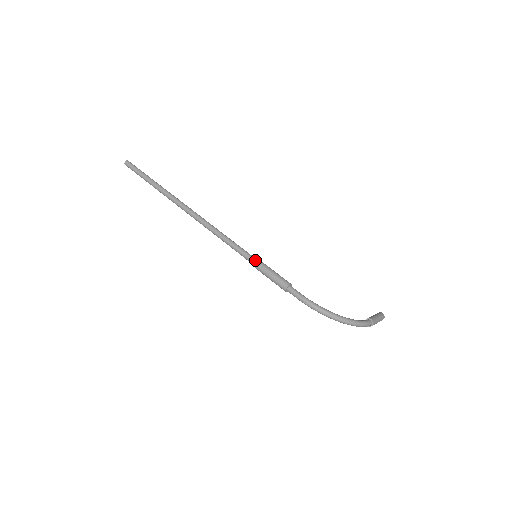
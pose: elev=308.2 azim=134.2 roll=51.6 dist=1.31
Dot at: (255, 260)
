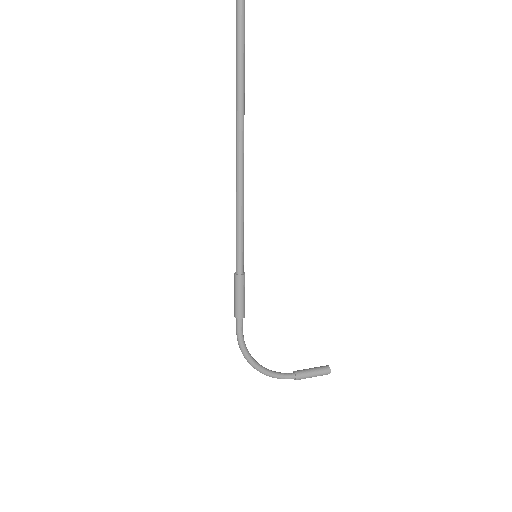
Dot at: (238, 269)
